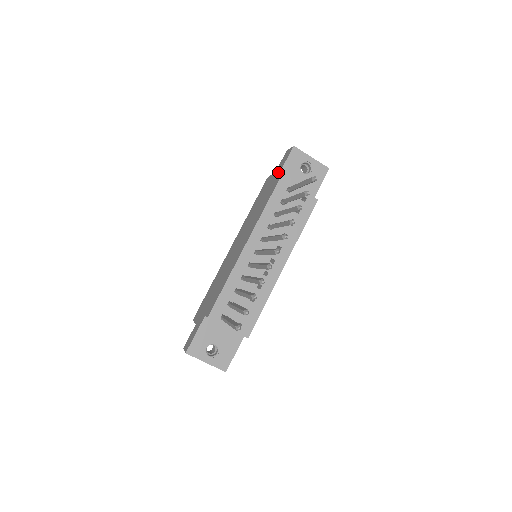
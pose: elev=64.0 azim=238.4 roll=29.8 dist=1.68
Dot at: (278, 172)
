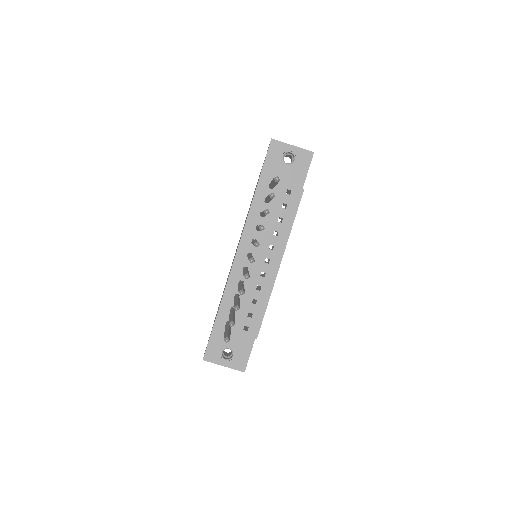
Dot at: occluded
